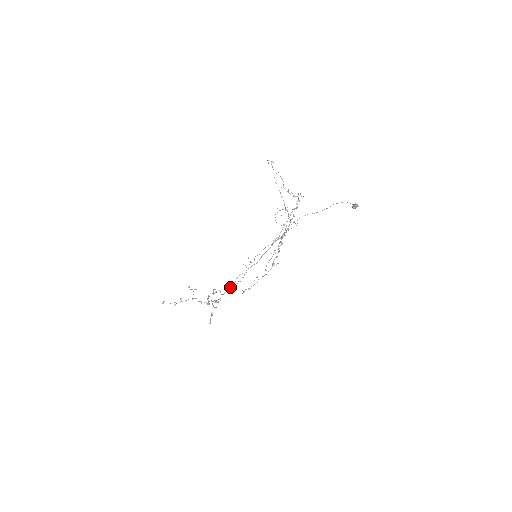
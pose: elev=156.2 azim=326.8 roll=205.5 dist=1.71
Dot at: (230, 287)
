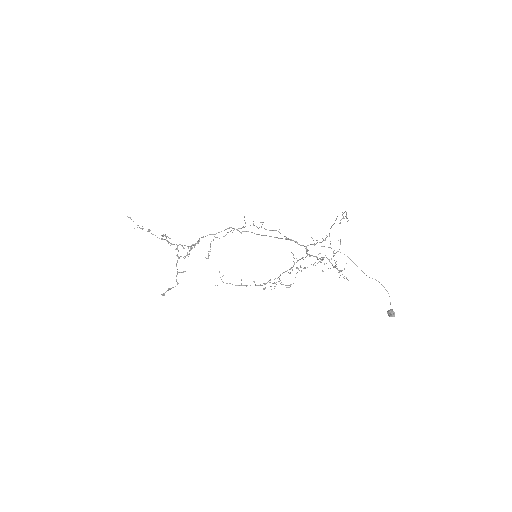
Dot at: (213, 240)
